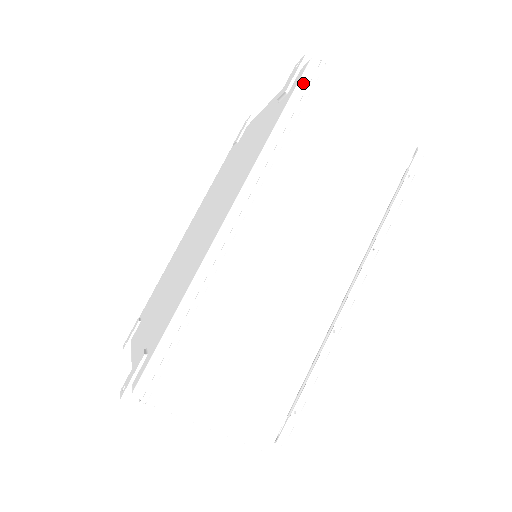
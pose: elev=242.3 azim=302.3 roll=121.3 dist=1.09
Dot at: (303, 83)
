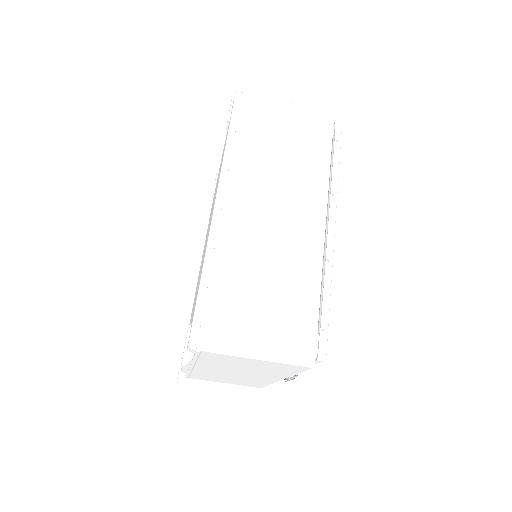
Dot at: (236, 106)
